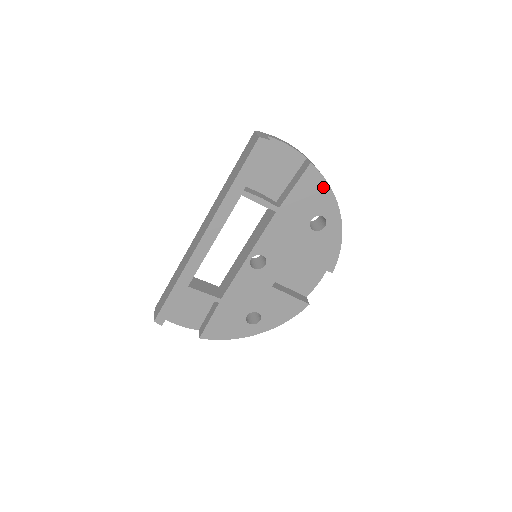
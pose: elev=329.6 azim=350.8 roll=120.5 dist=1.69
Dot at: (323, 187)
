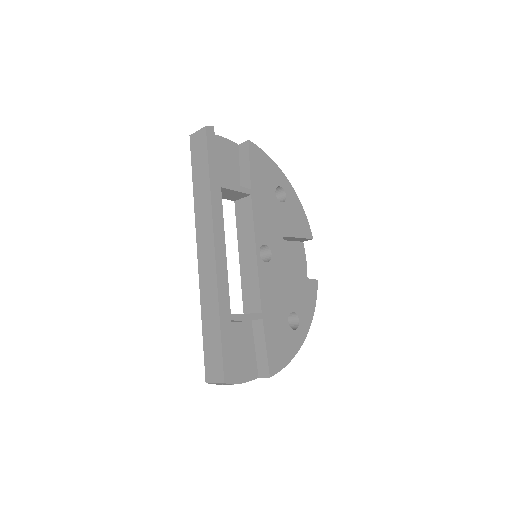
Dot at: (266, 159)
